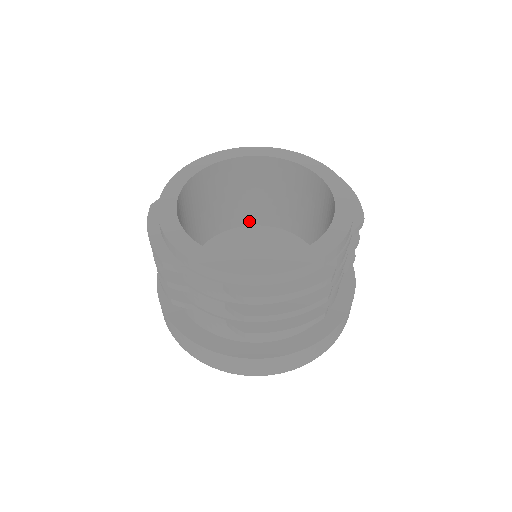
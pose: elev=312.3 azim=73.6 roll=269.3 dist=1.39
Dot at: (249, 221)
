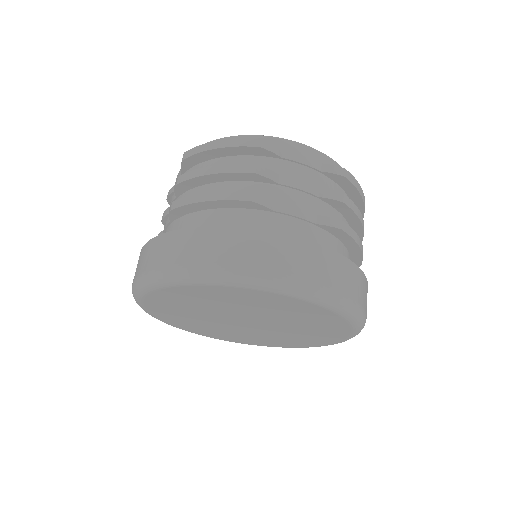
Dot at: occluded
